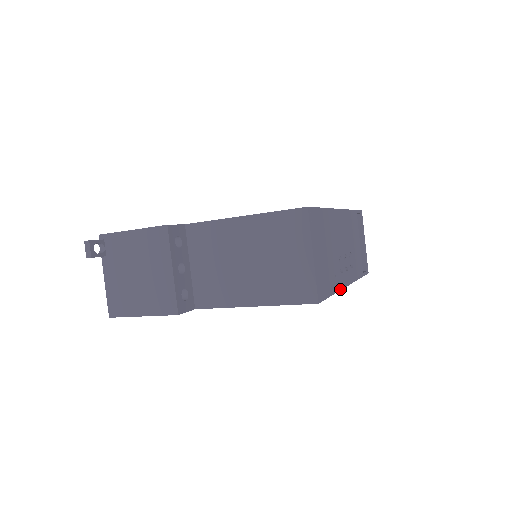
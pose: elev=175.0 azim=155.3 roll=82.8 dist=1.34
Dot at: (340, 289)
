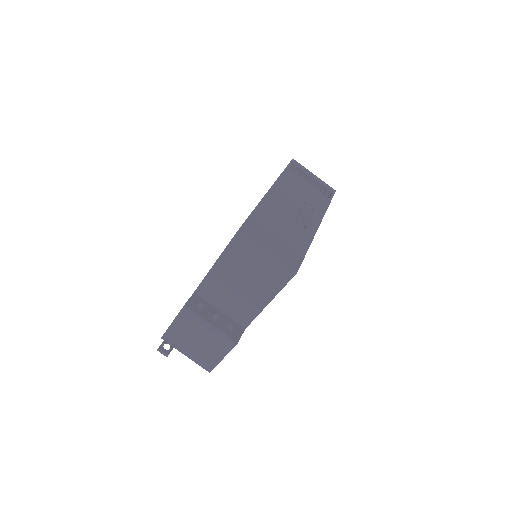
Dot at: (312, 239)
